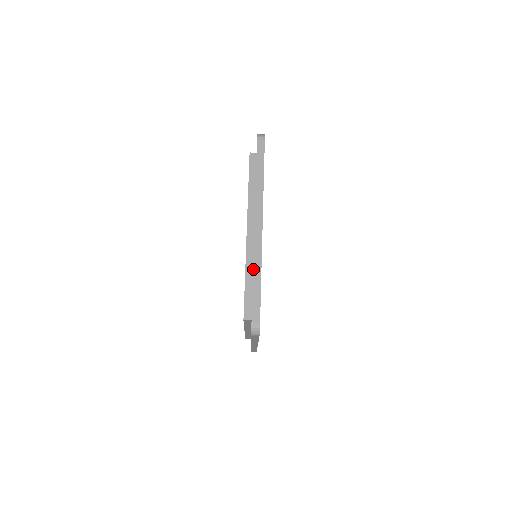
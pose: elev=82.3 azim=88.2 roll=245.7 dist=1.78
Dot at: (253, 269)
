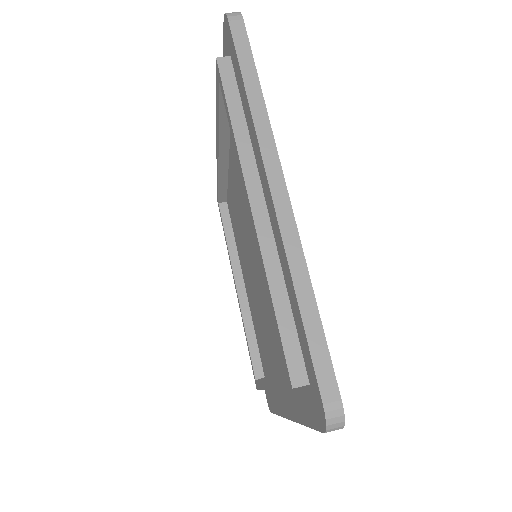
Dot at: occluded
